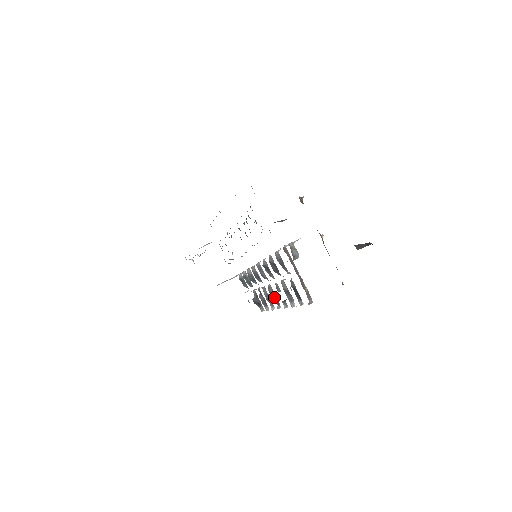
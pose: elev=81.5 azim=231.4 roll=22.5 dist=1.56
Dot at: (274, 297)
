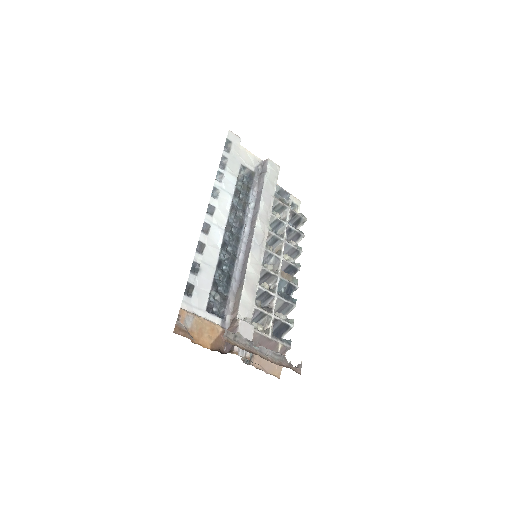
Dot at: (289, 270)
